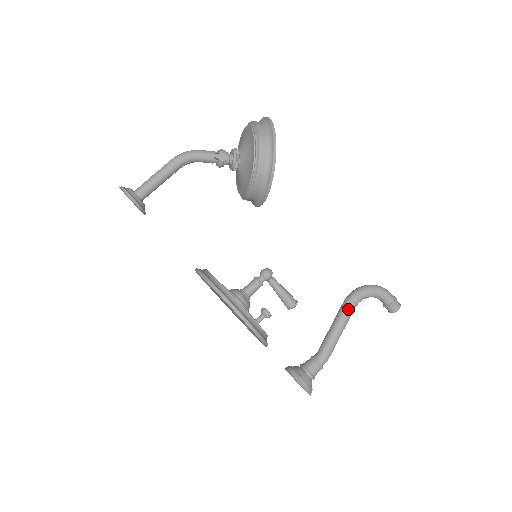
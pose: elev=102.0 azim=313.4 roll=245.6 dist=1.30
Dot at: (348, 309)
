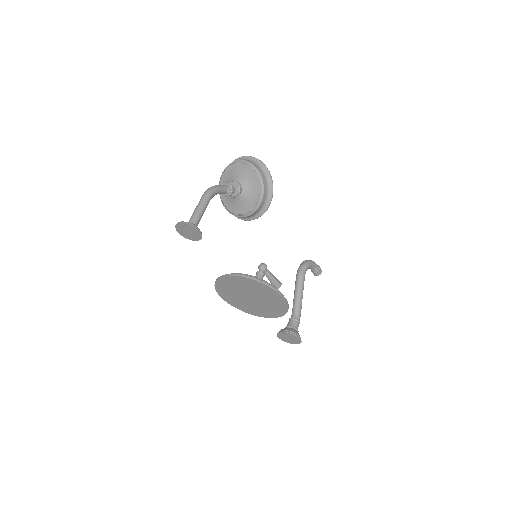
Dot at: (303, 279)
